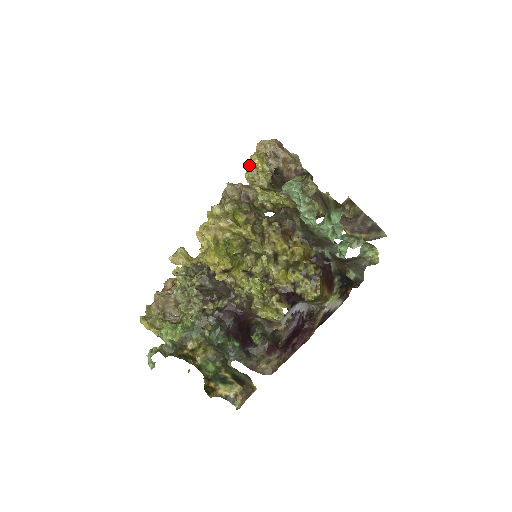
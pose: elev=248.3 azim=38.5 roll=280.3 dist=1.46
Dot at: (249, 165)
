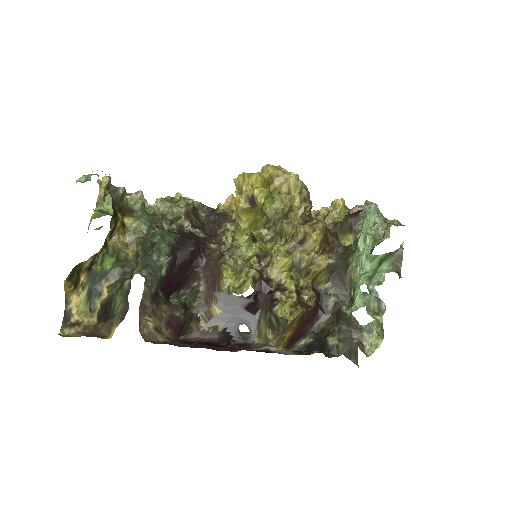
Dot at: (325, 208)
